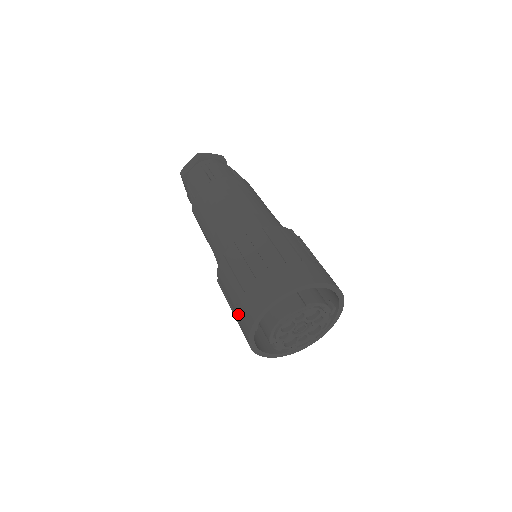
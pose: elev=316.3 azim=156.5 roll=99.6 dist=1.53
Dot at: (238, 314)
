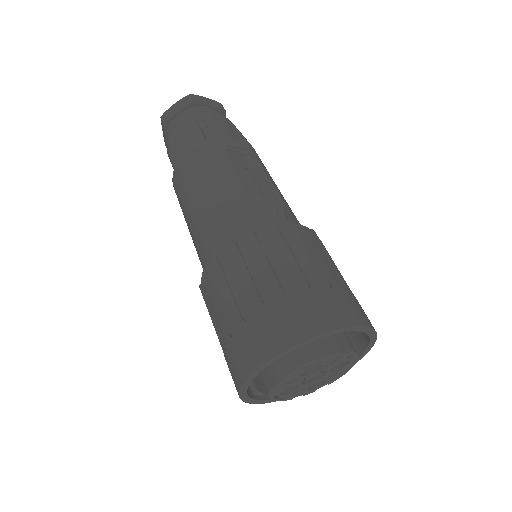
Dot at: occluded
